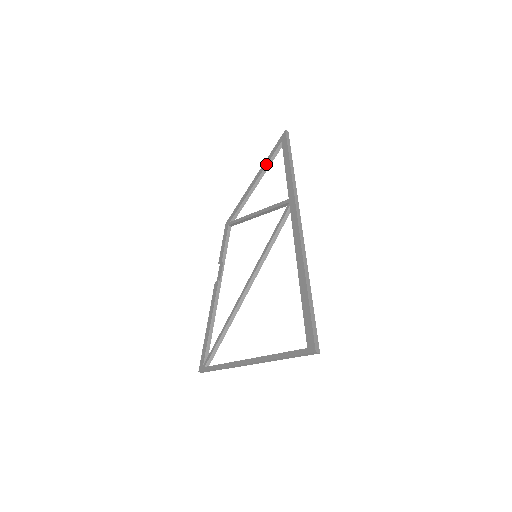
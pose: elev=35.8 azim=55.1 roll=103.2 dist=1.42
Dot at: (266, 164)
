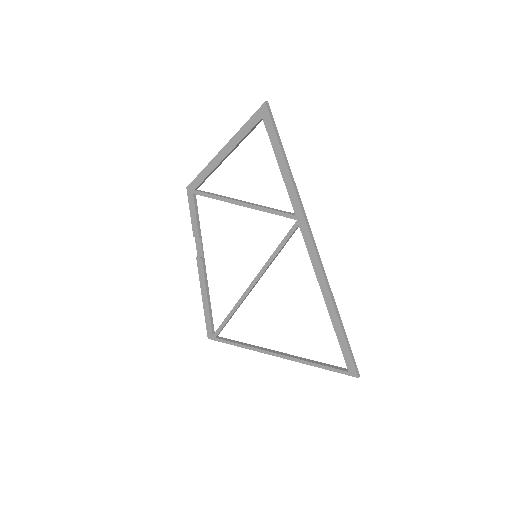
Dot at: (241, 139)
